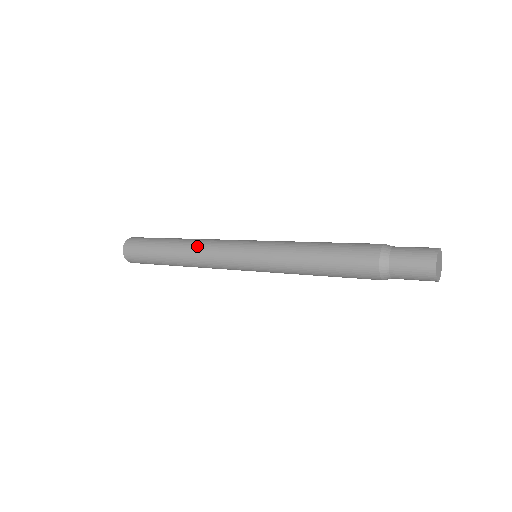
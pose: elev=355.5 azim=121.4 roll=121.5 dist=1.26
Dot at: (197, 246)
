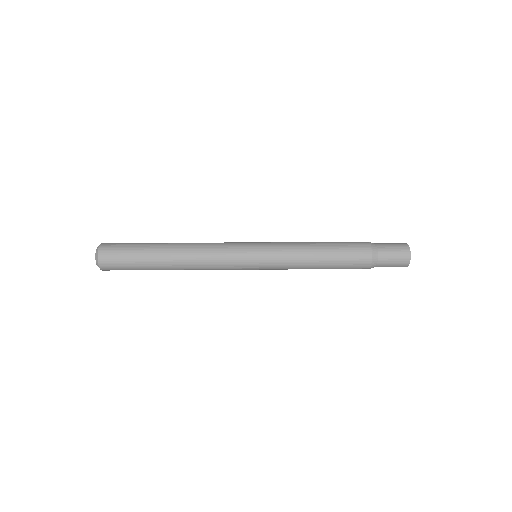
Dot at: (198, 258)
